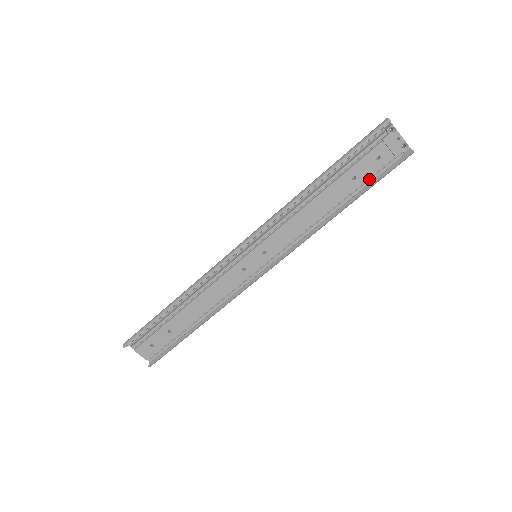
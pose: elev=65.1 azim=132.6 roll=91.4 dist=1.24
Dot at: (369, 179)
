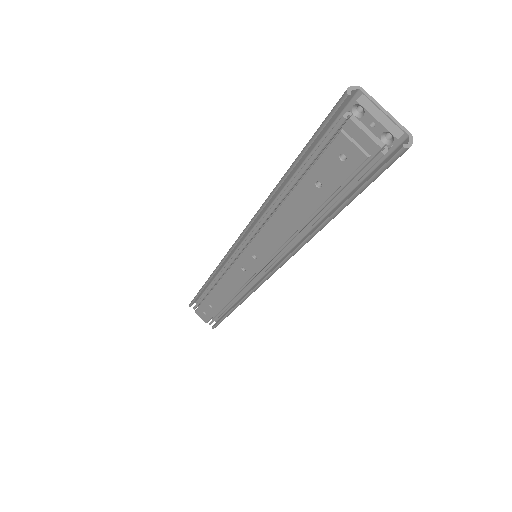
Dot at: (346, 186)
